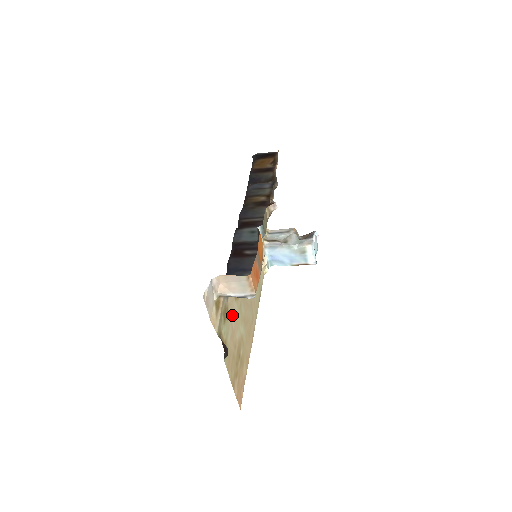
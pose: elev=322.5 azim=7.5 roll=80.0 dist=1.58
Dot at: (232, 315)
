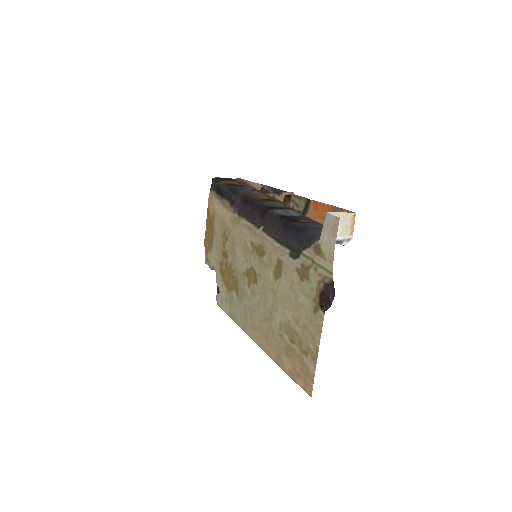
Dot at: (291, 286)
